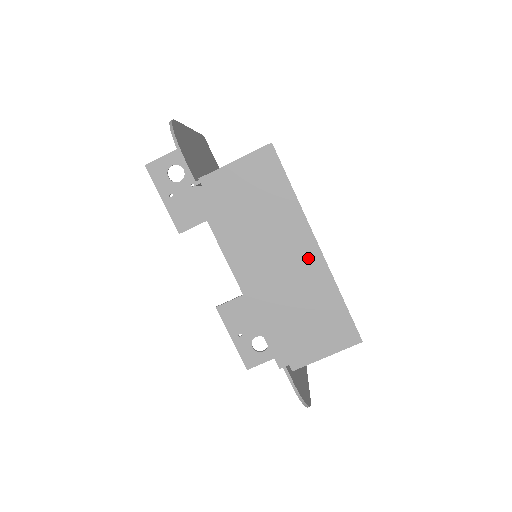
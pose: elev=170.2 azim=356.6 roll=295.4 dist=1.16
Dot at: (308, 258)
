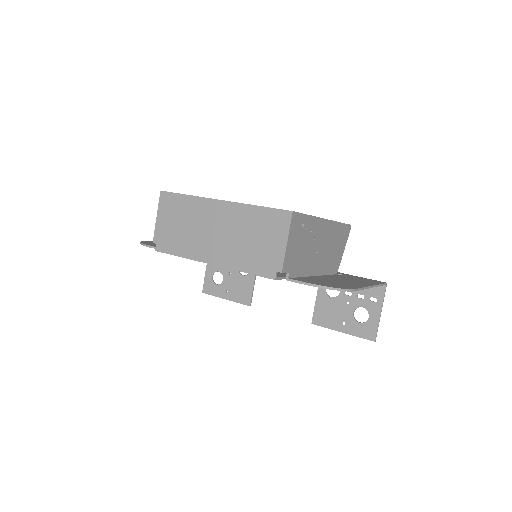
Dot at: (223, 211)
